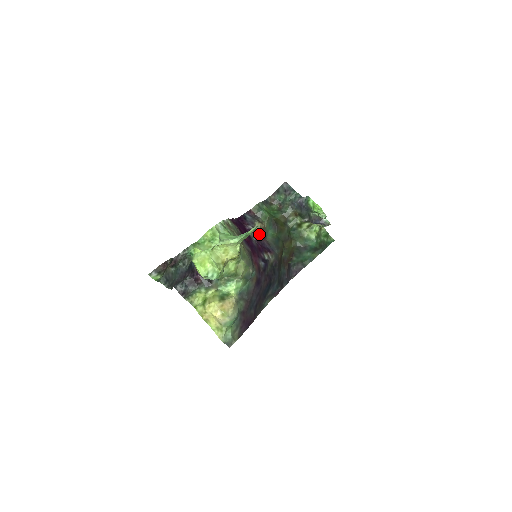
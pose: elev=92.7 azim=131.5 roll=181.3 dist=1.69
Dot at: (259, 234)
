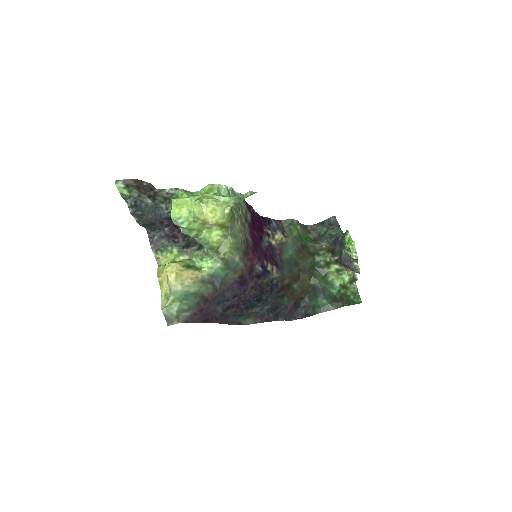
Dot at: (276, 245)
